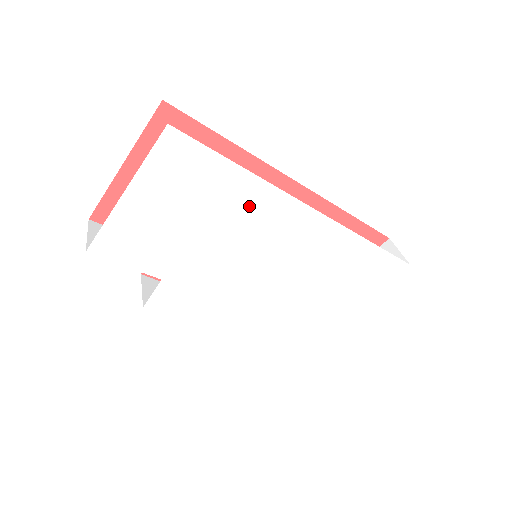
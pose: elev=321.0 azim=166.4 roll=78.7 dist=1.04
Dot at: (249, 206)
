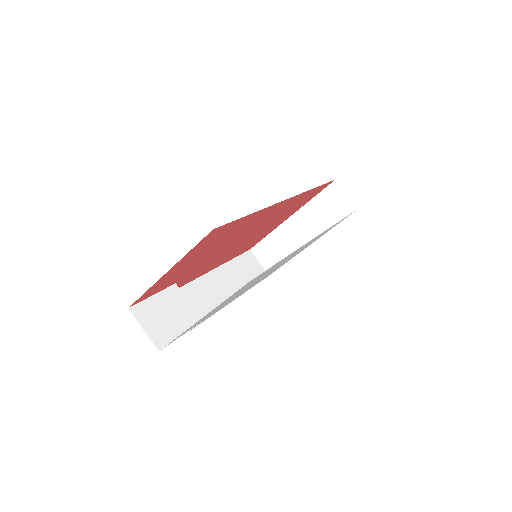
Dot at: (279, 263)
